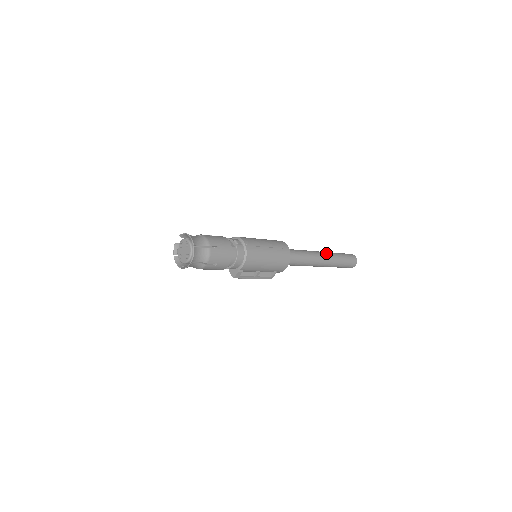
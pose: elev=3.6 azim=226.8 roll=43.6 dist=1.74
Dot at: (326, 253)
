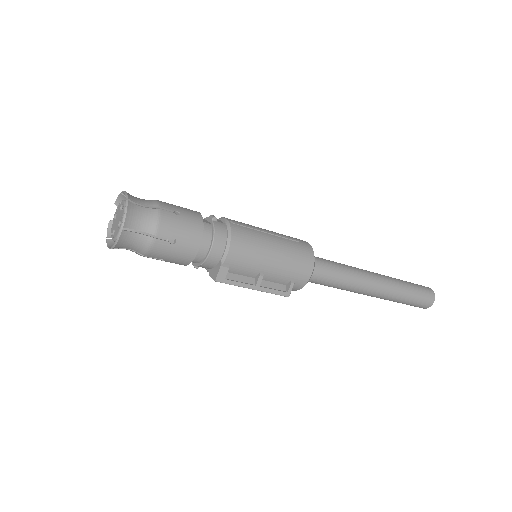
Dot at: (379, 274)
